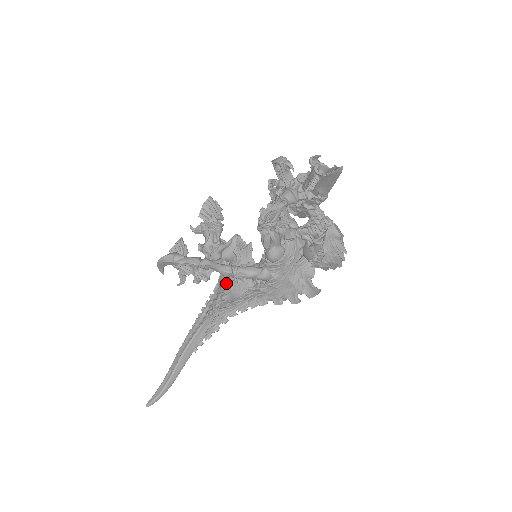
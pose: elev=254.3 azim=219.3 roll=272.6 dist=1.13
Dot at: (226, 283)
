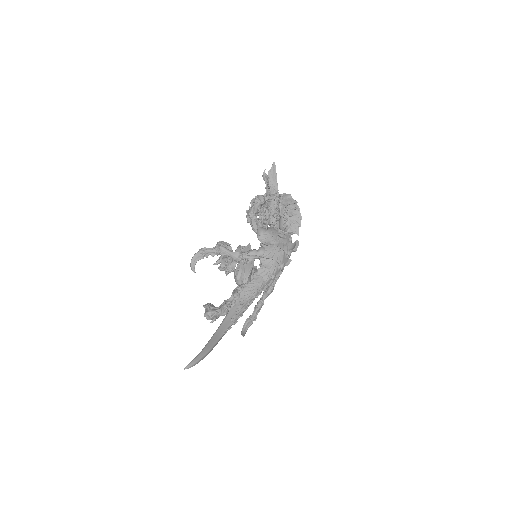
Dot at: (238, 270)
